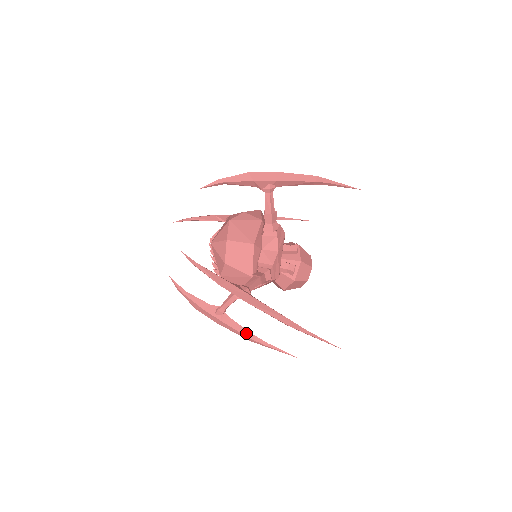
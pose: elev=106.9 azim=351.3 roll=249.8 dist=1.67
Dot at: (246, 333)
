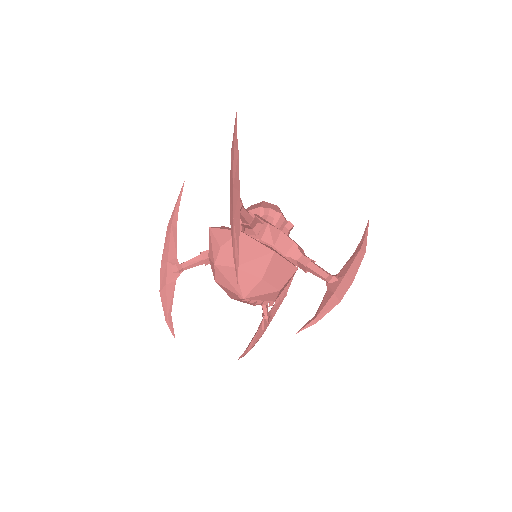
Dot at: occluded
